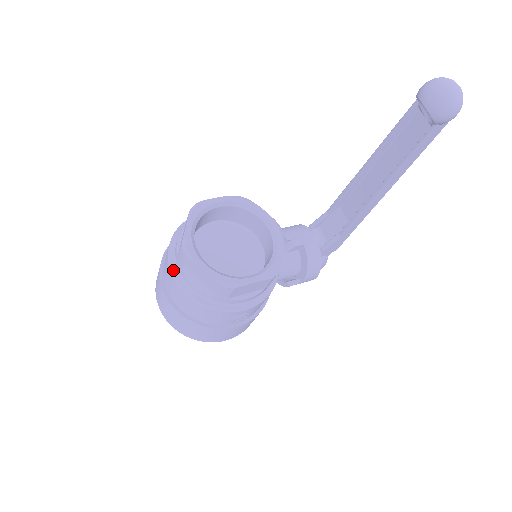
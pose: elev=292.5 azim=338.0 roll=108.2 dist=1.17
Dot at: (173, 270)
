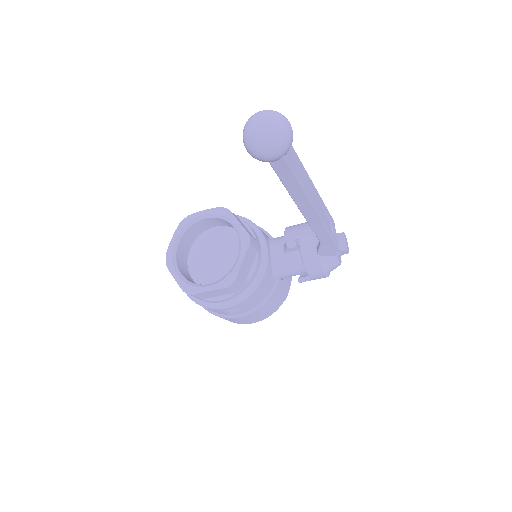
Dot at: occluded
